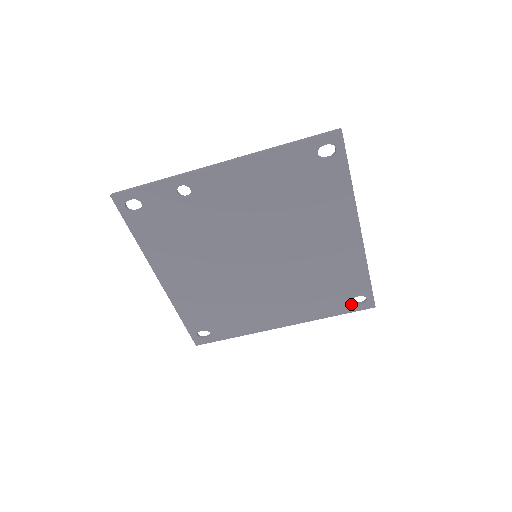
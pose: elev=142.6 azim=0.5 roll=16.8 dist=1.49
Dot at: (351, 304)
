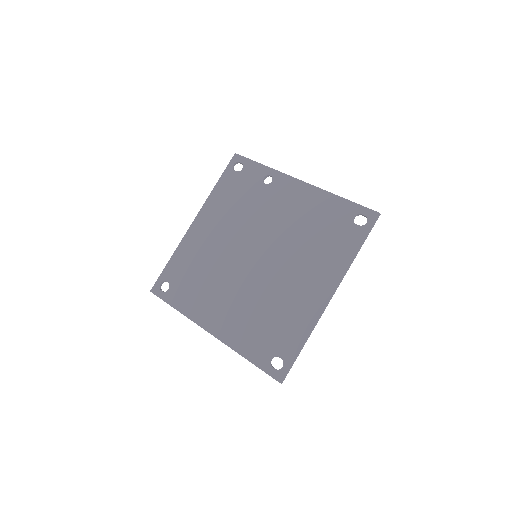
Dot at: (268, 360)
